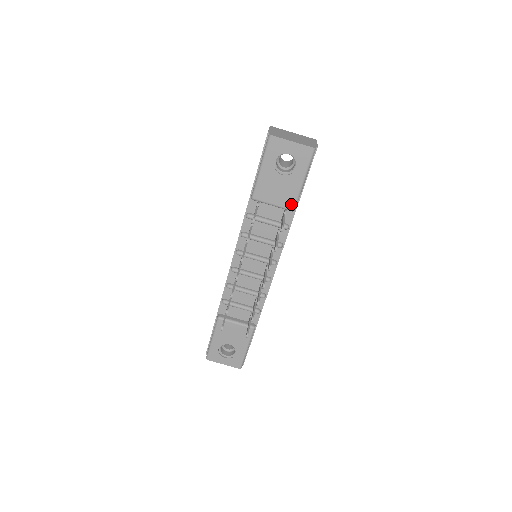
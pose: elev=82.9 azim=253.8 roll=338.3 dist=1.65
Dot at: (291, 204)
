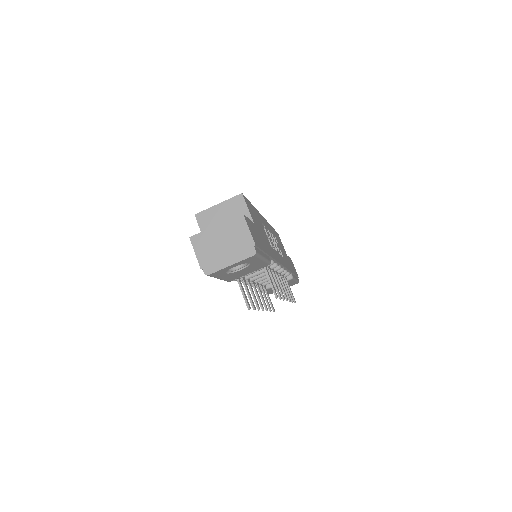
Dot at: (265, 266)
